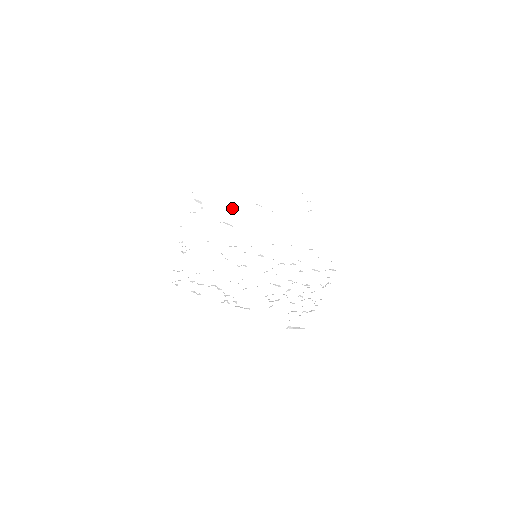
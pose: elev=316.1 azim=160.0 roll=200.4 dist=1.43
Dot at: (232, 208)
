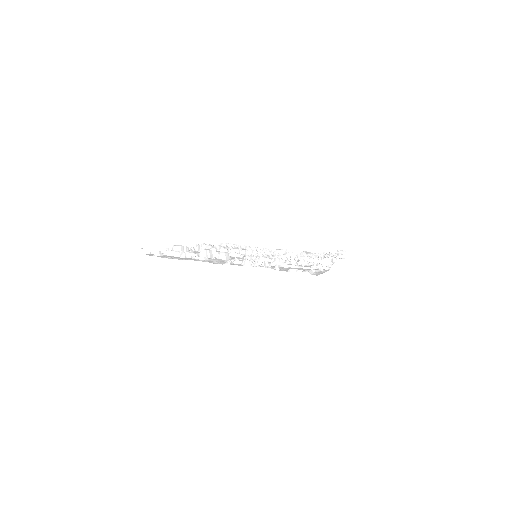
Dot at: (204, 256)
